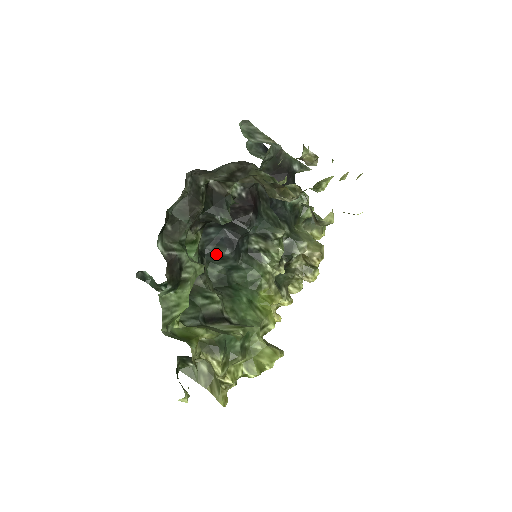
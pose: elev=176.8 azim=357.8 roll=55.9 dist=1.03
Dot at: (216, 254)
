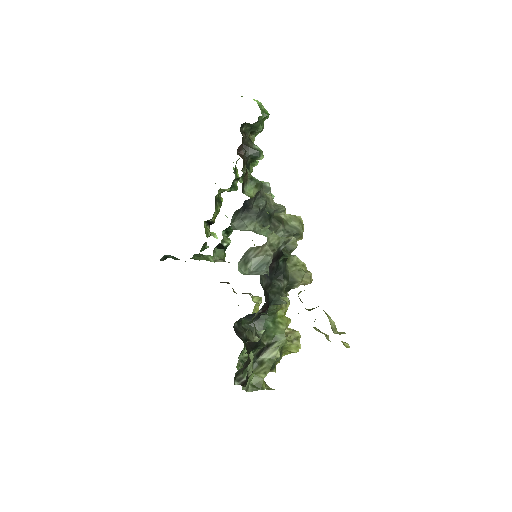
Dot at: occluded
